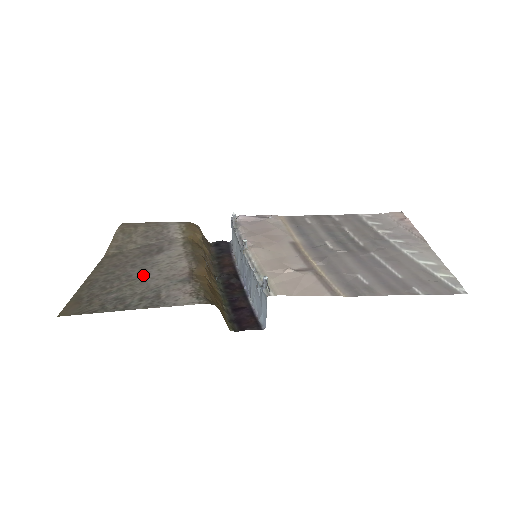
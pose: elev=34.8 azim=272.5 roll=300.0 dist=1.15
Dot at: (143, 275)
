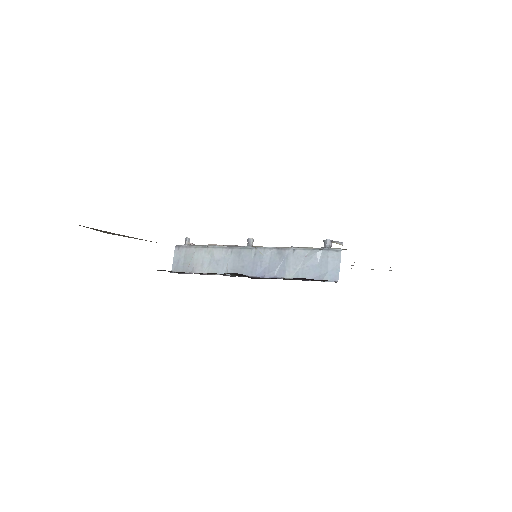
Dot at: occluded
